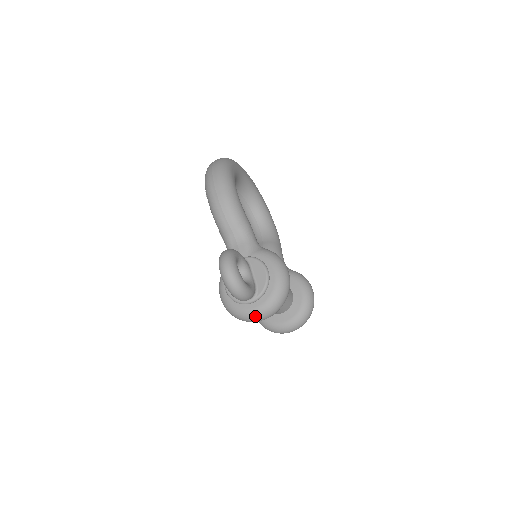
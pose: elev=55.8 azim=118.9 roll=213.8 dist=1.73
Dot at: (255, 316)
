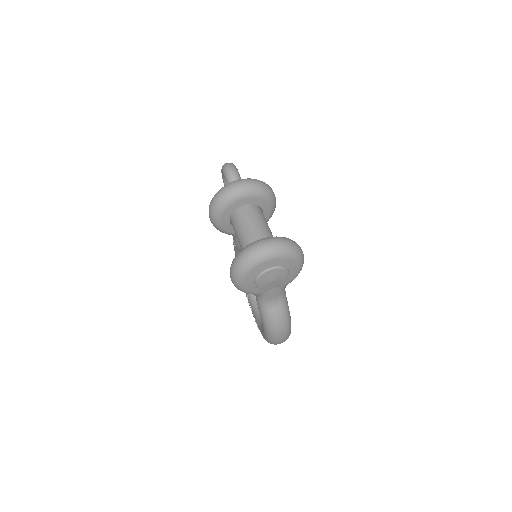
Dot at: (232, 182)
